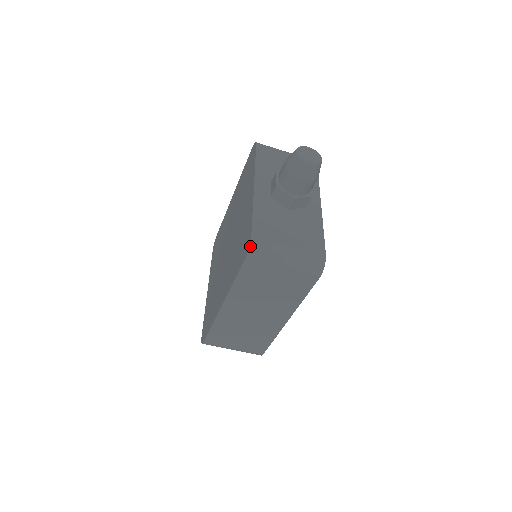
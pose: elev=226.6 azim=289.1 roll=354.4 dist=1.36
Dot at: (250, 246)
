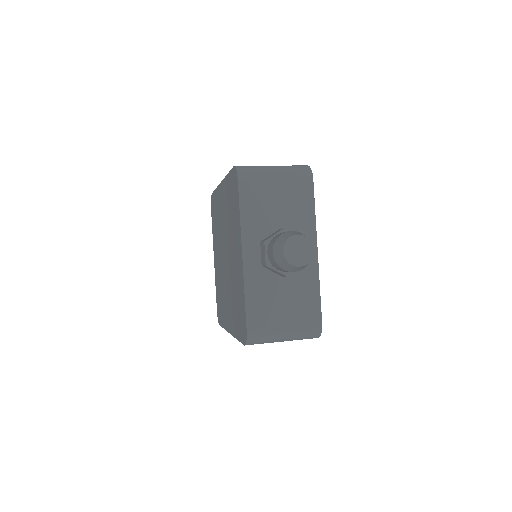
Dot at: (247, 341)
